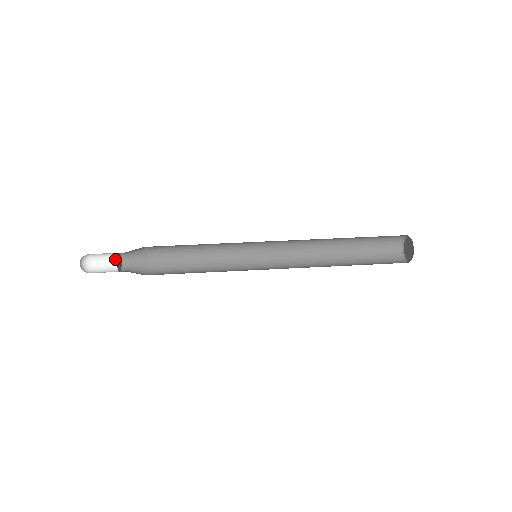
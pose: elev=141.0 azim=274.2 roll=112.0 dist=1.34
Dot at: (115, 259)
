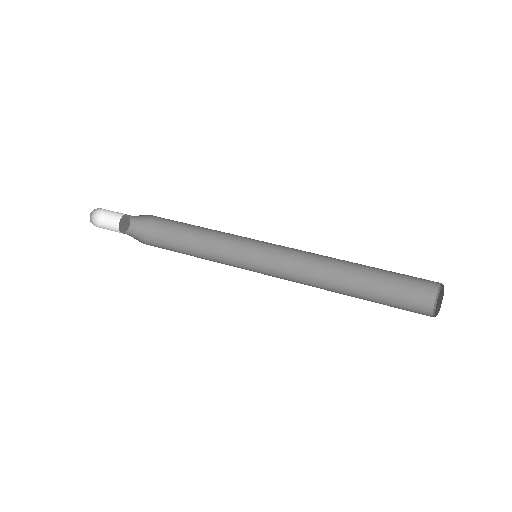
Dot at: occluded
